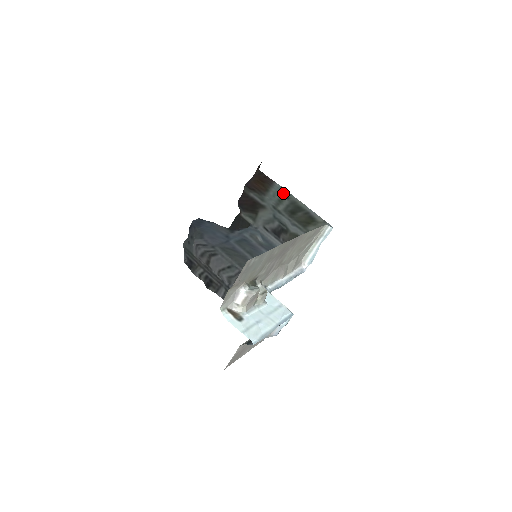
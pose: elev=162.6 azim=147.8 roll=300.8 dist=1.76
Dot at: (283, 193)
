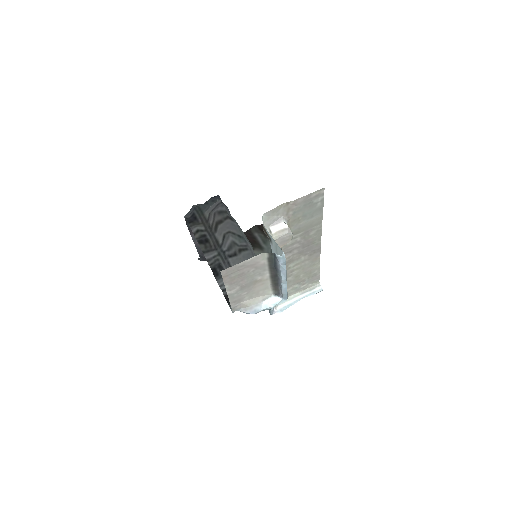
Dot at: occluded
